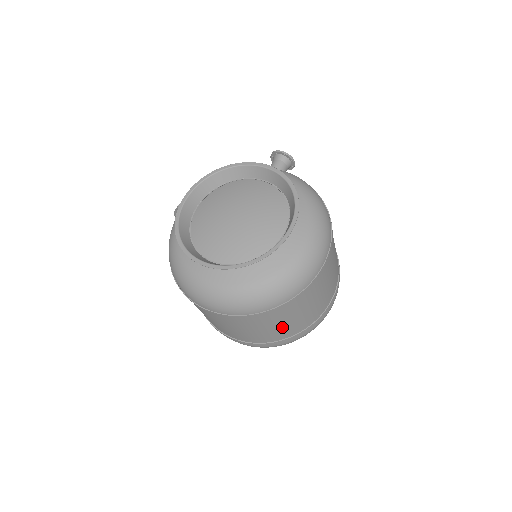
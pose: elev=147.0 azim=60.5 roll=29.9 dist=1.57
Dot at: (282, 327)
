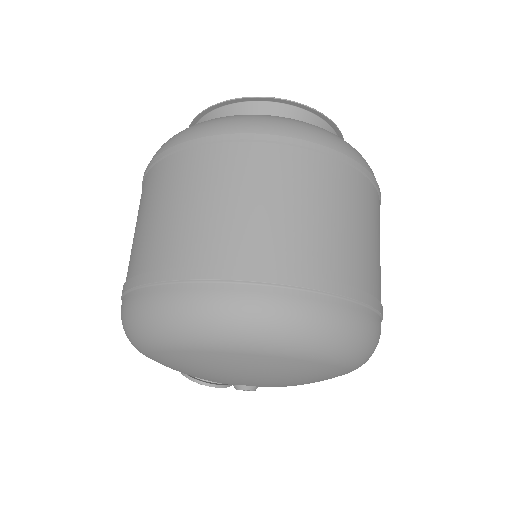
Dot at: (211, 213)
